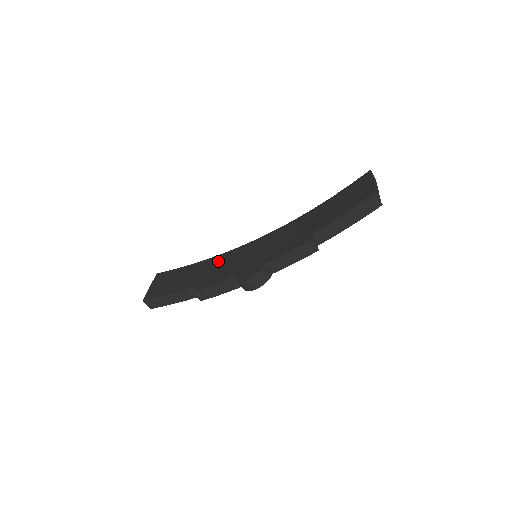
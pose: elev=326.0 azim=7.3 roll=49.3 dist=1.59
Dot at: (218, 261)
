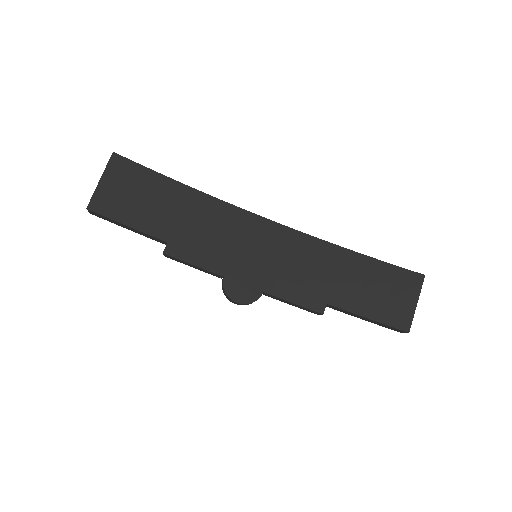
Dot at: (208, 212)
